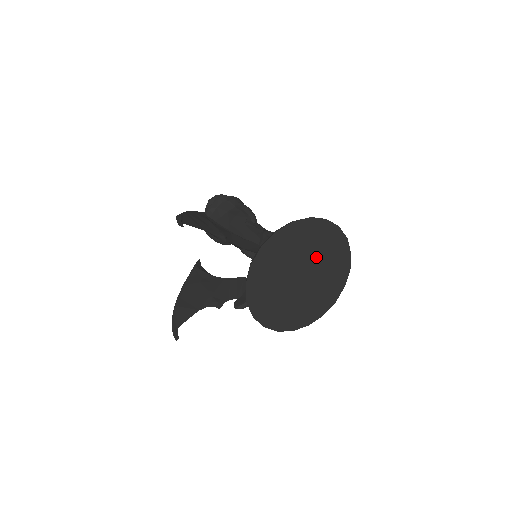
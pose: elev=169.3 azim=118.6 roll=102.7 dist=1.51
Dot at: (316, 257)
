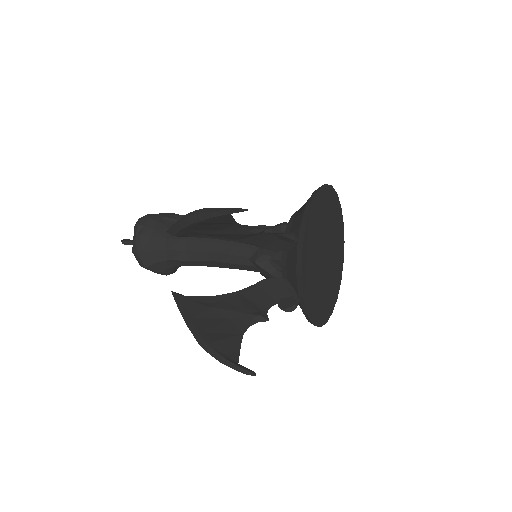
Dot at: (330, 231)
